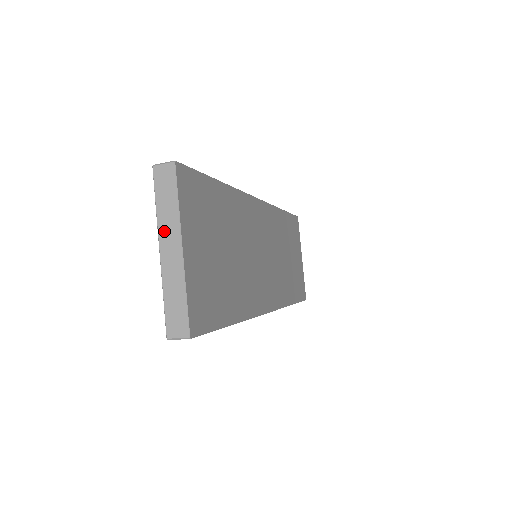
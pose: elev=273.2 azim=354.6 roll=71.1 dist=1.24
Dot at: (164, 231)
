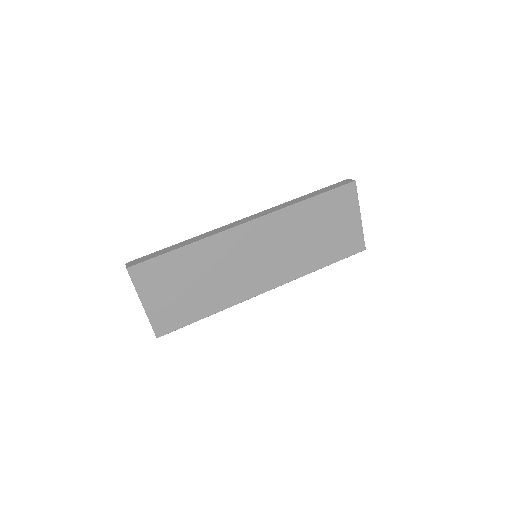
Dot at: occluded
